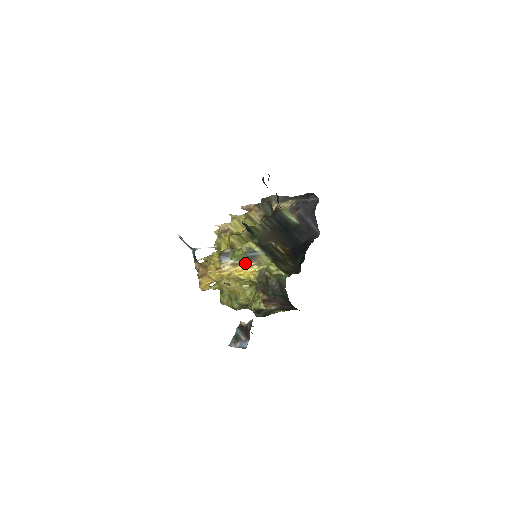
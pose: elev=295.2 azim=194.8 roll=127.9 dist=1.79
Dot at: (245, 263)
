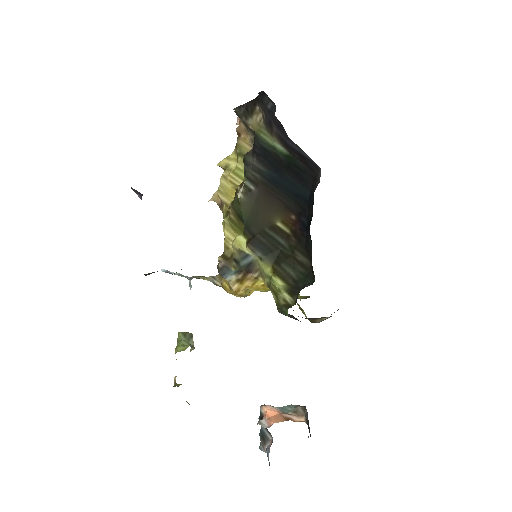
Dot at: (248, 276)
